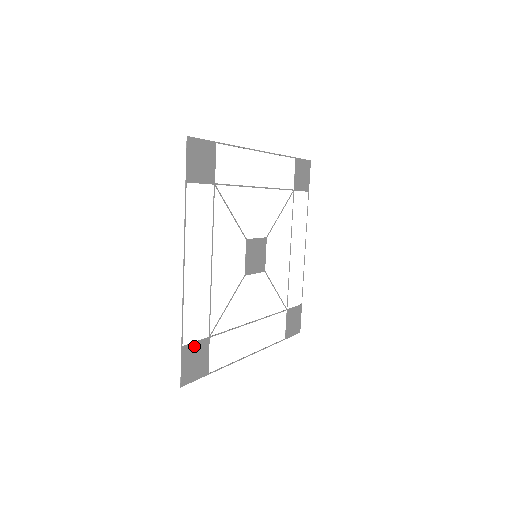
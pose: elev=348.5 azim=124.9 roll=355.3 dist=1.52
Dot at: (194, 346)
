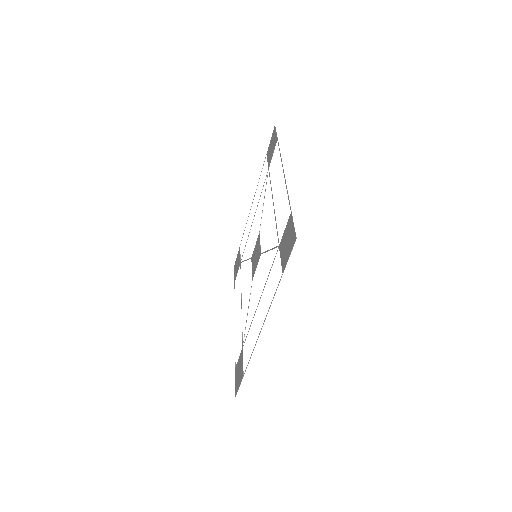
Dot at: (286, 230)
